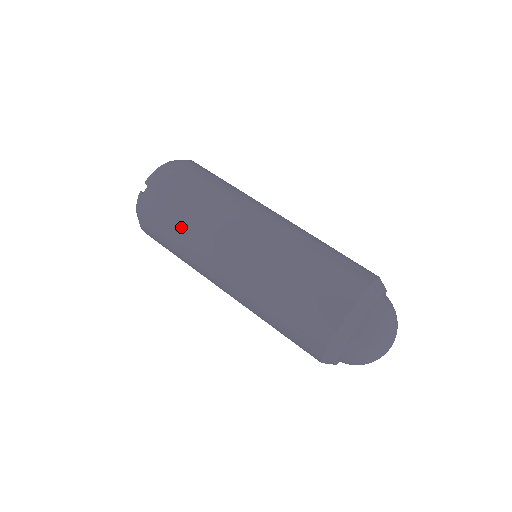
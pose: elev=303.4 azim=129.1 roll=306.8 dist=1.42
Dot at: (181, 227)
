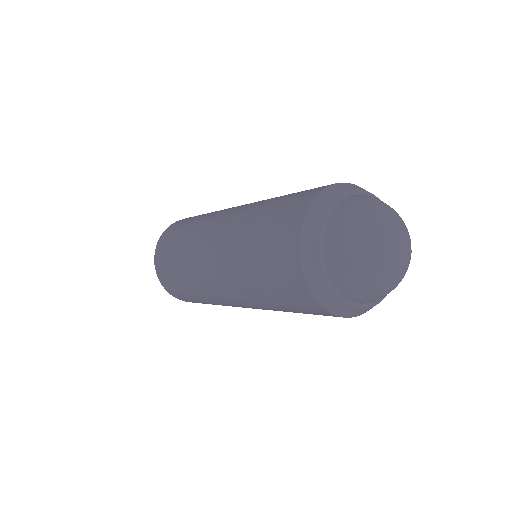
Dot at: (195, 219)
